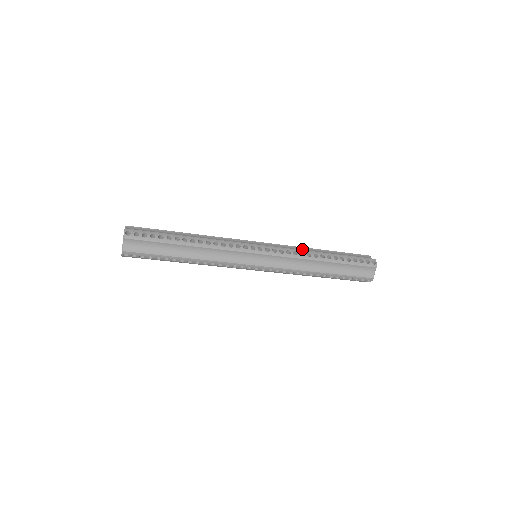
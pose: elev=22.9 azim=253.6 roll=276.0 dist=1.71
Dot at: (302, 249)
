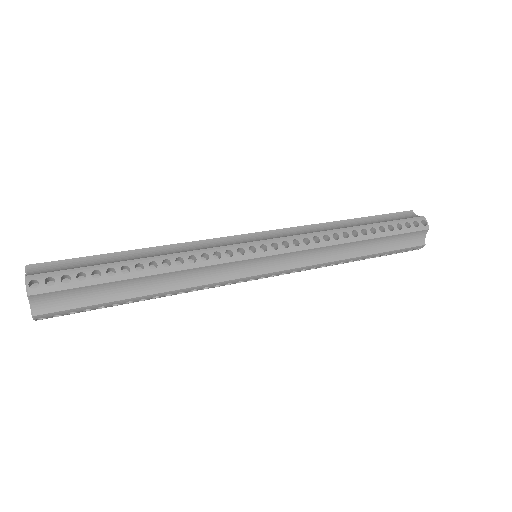
Dot at: (321, 227)
